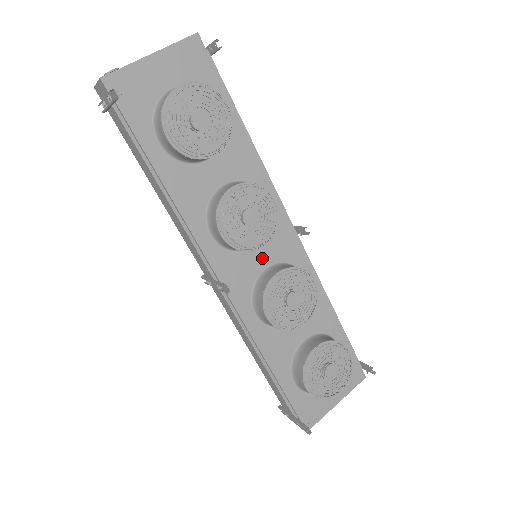
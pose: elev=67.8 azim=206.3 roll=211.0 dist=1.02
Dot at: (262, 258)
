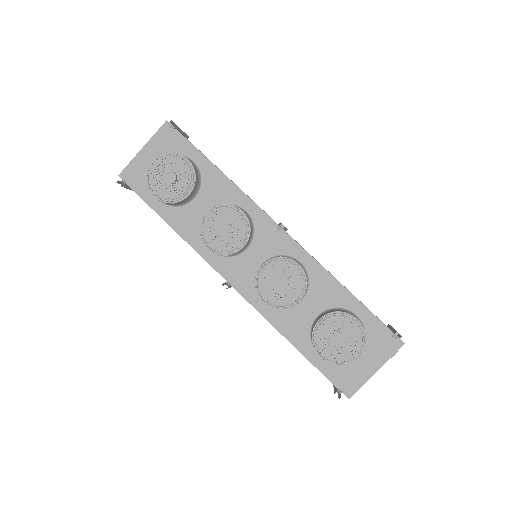
Dot at: (257, 256)
